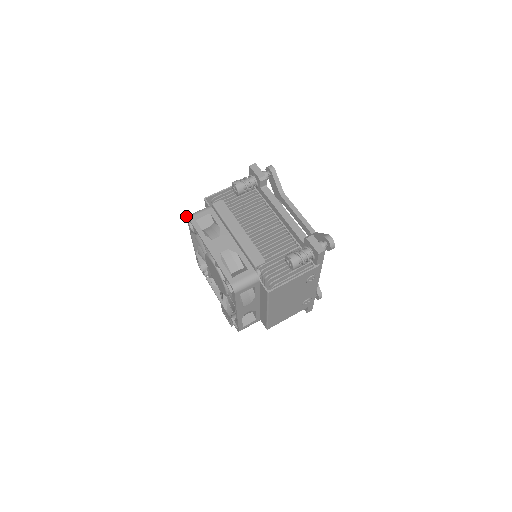
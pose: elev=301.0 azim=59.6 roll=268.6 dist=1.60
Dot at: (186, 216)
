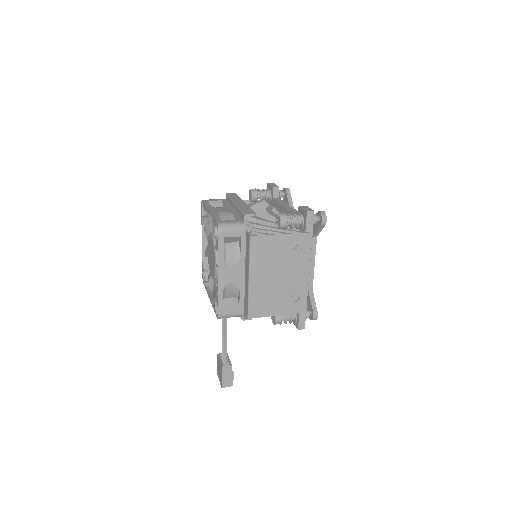
Dot at: (201, 201)
